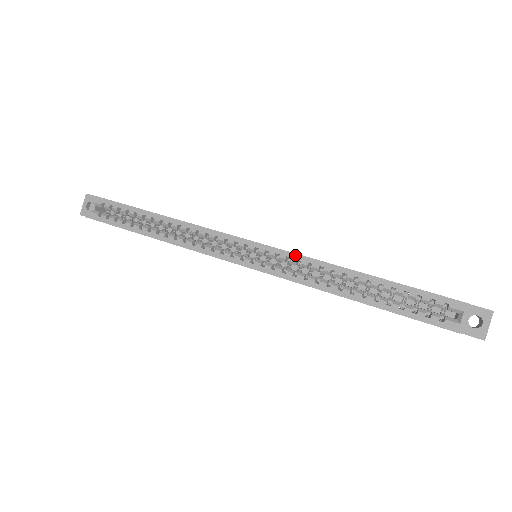
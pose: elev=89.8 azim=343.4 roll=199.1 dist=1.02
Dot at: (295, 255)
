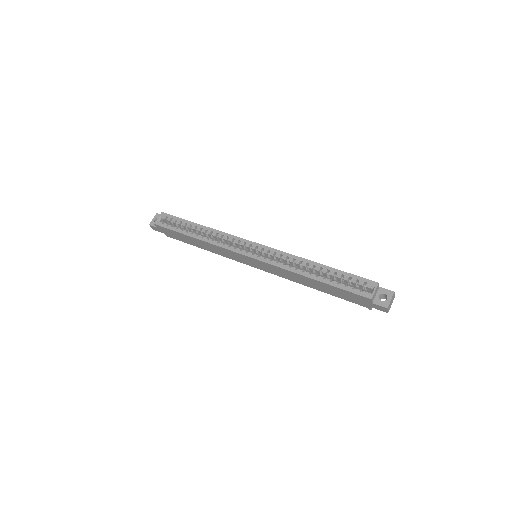
Dot at: (280, 251)
